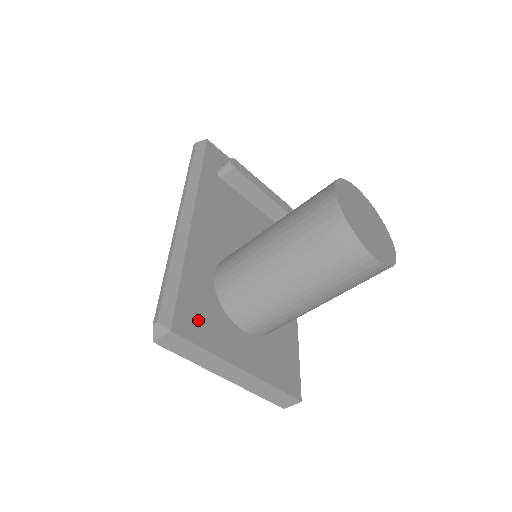
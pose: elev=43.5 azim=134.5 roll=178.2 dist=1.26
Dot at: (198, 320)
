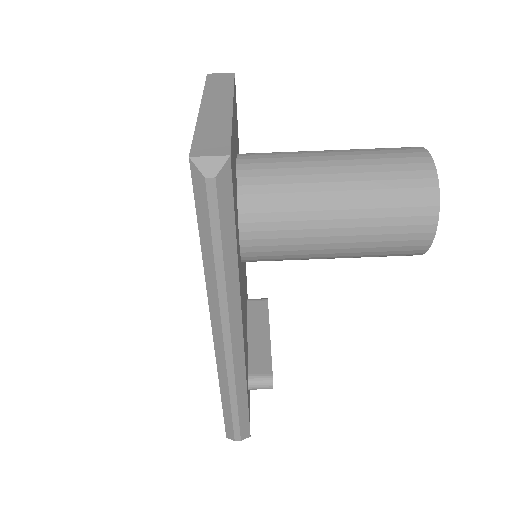
Dot at: occluded
